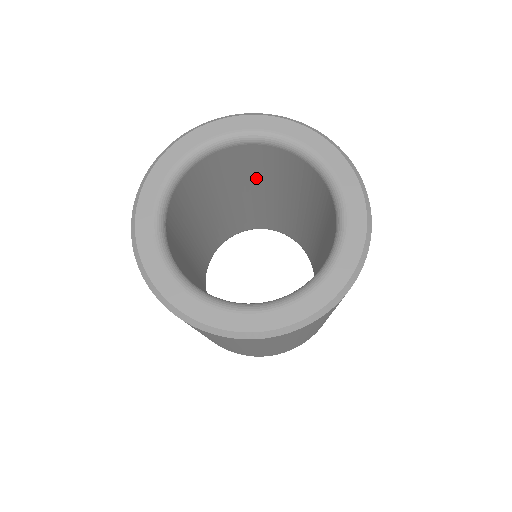
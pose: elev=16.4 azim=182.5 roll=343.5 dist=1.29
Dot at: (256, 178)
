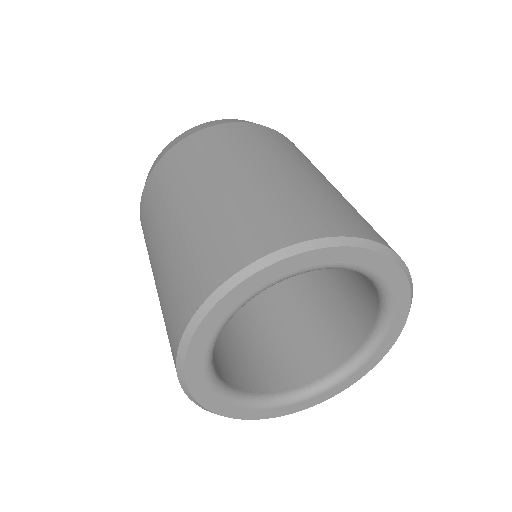
Dot at: occluded
